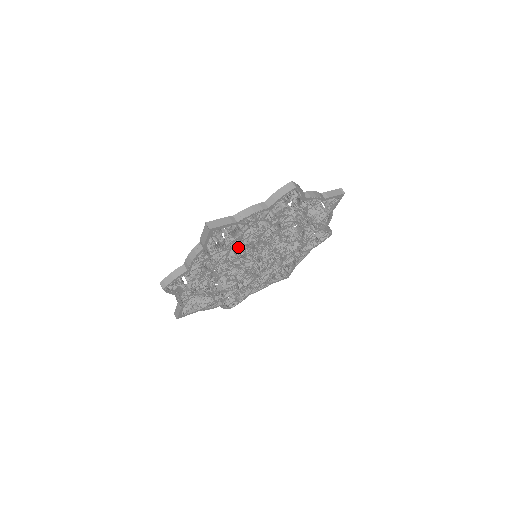
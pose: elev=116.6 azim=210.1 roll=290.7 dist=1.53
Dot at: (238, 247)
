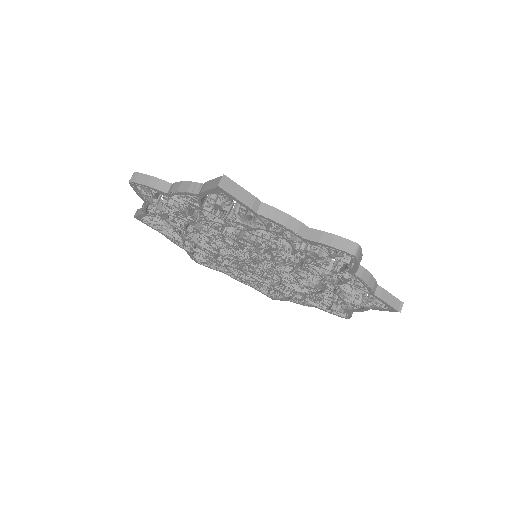
Dot at: (243, 231)
